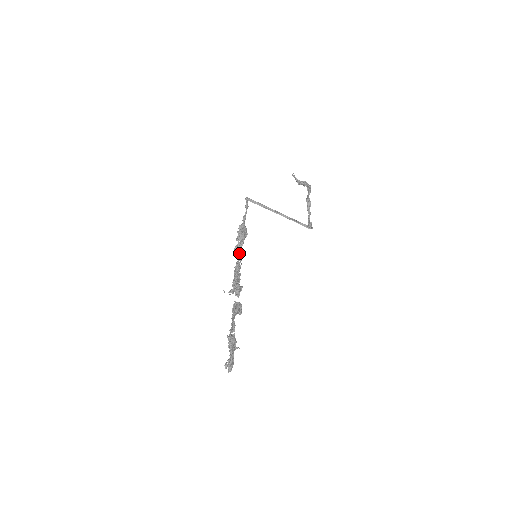
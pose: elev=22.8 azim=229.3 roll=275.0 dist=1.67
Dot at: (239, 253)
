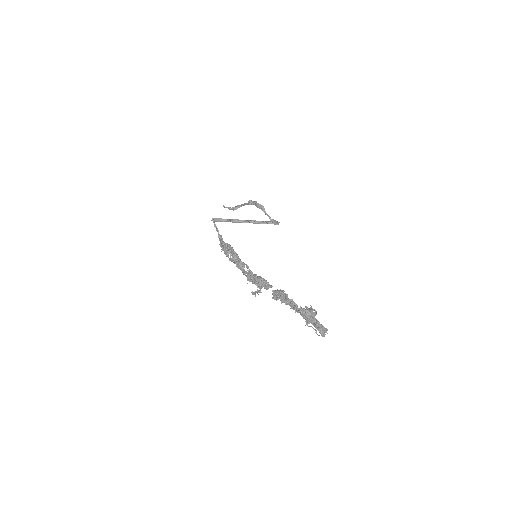
Dot at: (240, 260)
